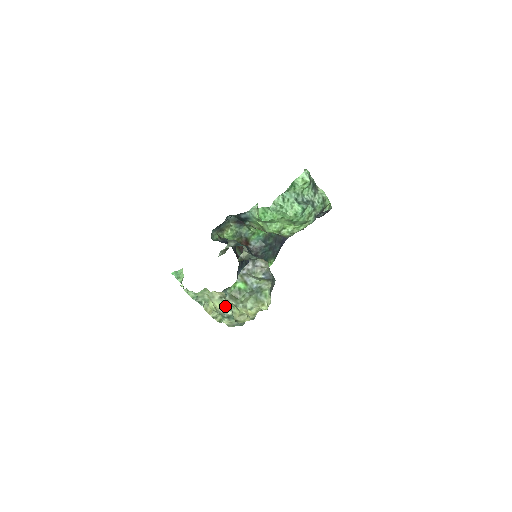
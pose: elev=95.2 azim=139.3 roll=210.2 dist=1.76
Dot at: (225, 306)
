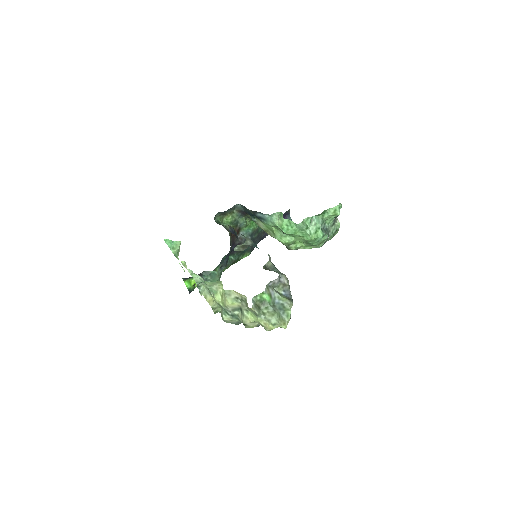
Dot at: (236, 306)
